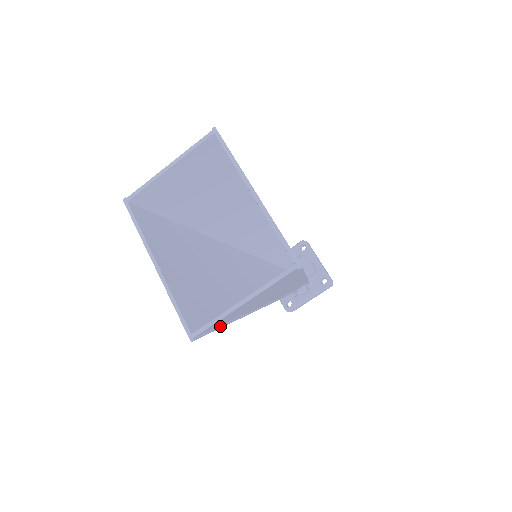
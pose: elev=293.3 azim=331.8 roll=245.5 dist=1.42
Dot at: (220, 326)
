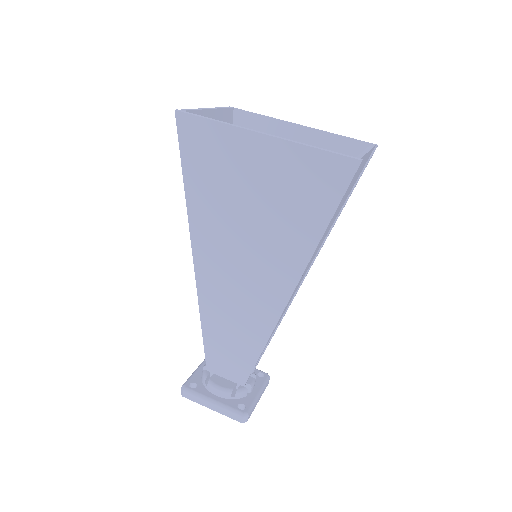
Dot at: (333, 212)
